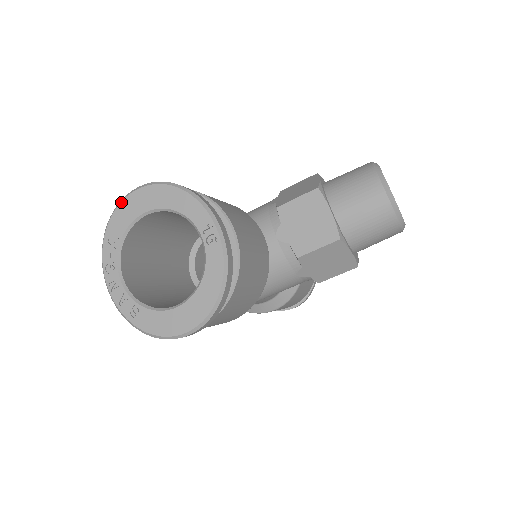
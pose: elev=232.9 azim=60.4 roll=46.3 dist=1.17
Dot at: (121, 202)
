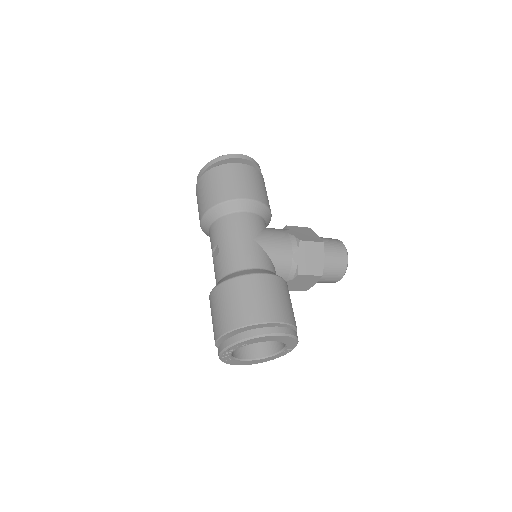
Dot at: (265, 337)
